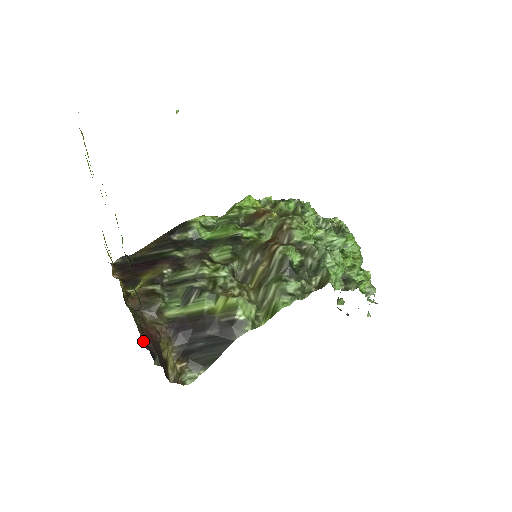
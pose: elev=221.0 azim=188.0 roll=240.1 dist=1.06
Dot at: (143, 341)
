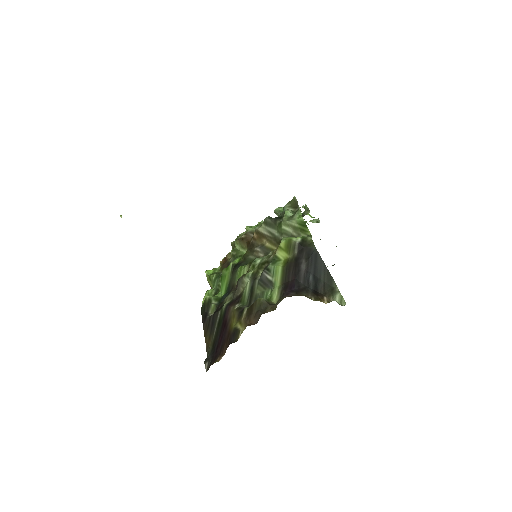
Dot at: occluded
